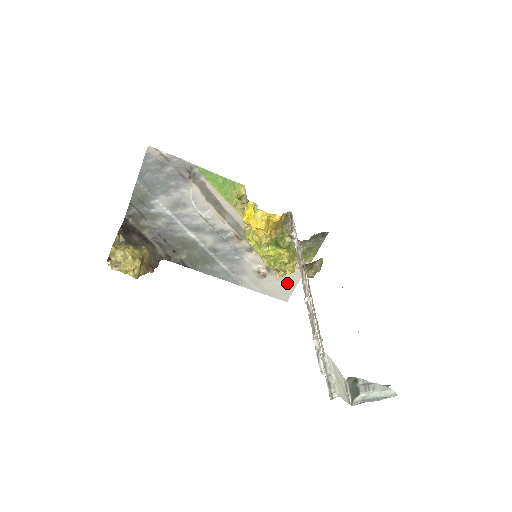
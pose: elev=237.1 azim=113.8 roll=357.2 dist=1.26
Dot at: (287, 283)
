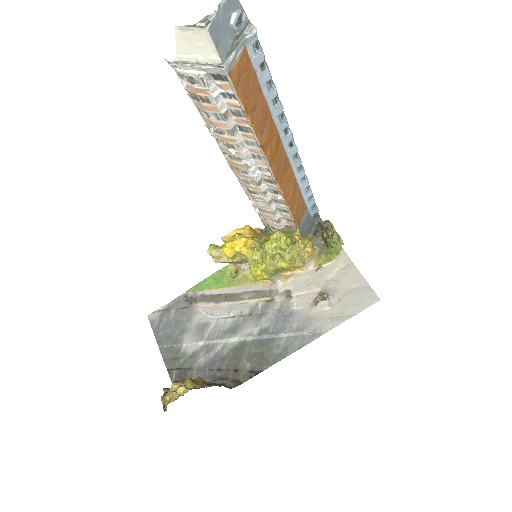
Dot at: (354, 286)
